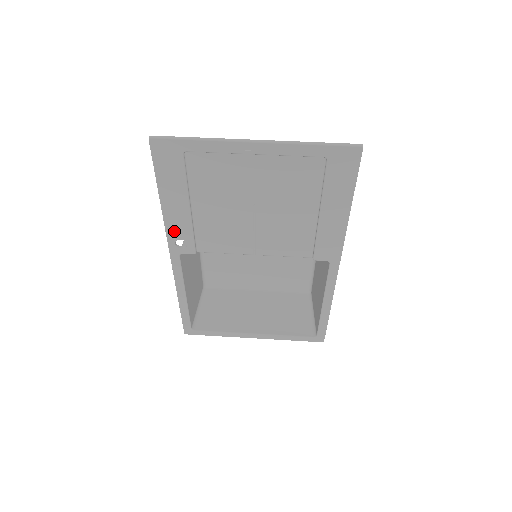
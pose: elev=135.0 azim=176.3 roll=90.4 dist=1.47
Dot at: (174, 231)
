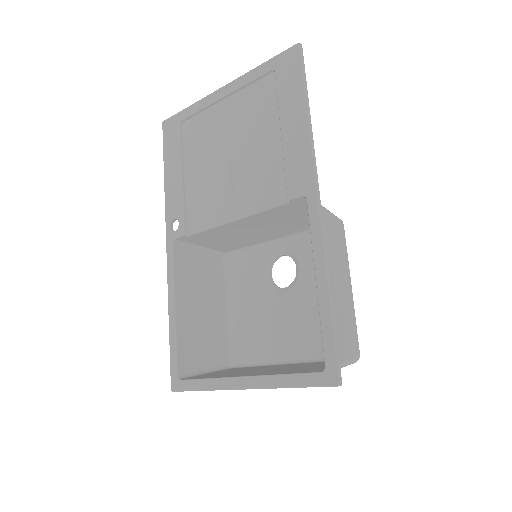
Dot at: (171, 210)
